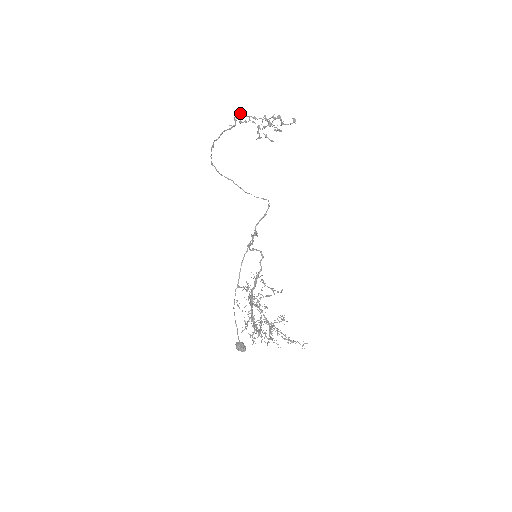
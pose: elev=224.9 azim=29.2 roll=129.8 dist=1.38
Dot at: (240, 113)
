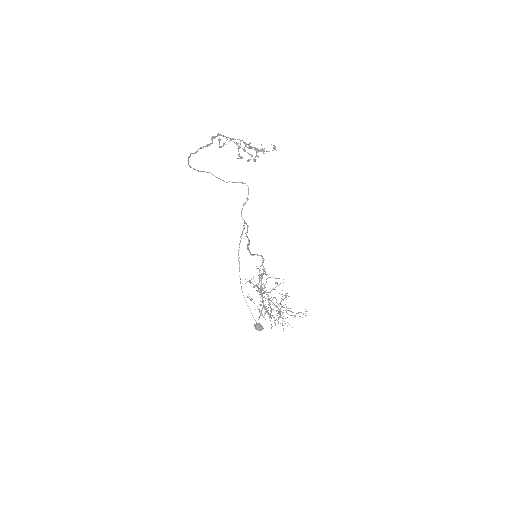
Dot at: (219, 140)
